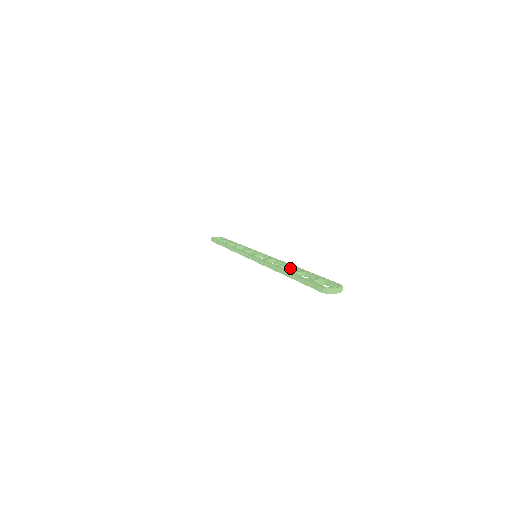
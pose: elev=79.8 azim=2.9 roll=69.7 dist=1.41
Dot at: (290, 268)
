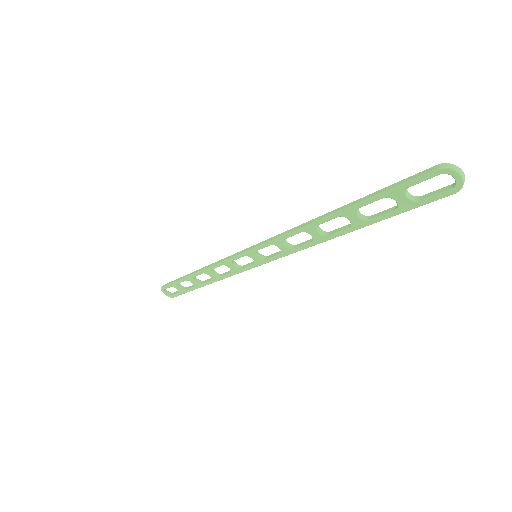
Dot at: (332, 232)
